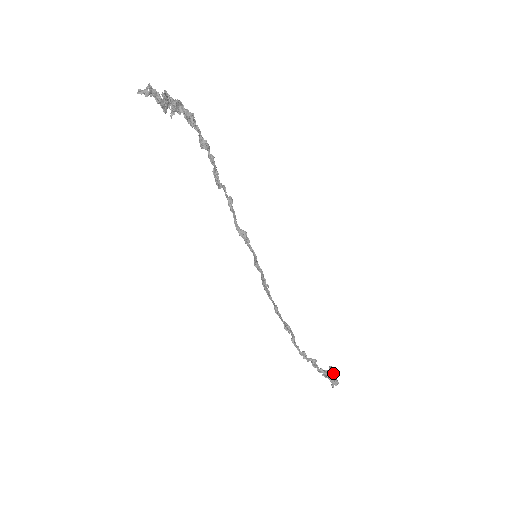
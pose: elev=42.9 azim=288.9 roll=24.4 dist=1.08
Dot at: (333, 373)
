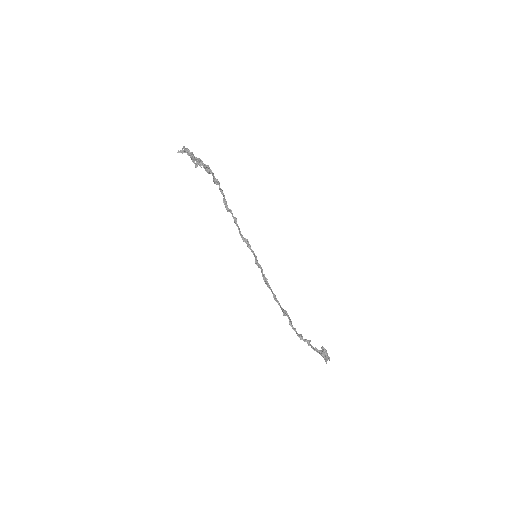
Dot at: (325, 351)
